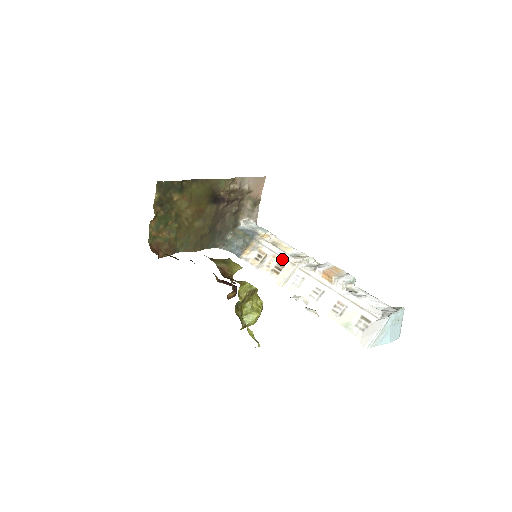
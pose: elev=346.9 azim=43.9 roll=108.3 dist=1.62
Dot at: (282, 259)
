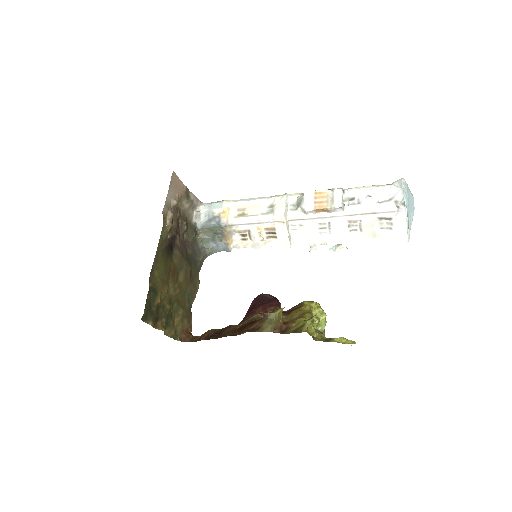
Dot at: (266, 224)
